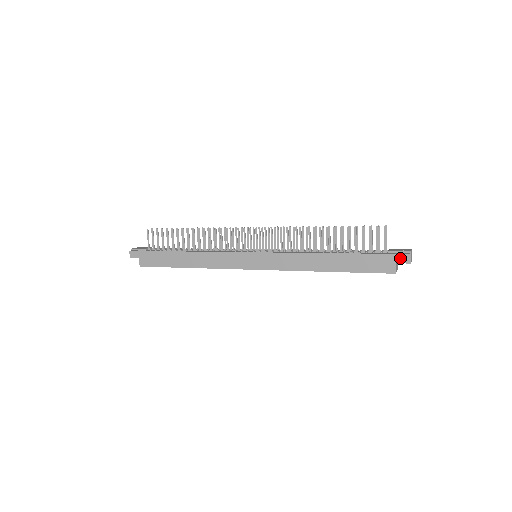
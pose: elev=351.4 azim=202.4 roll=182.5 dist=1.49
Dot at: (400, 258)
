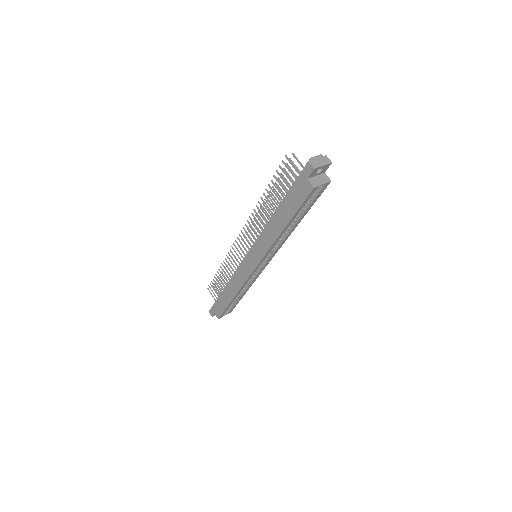
Dot at: (306, 172)
